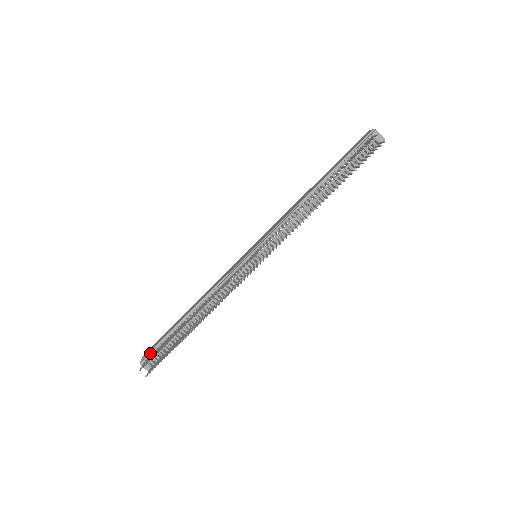
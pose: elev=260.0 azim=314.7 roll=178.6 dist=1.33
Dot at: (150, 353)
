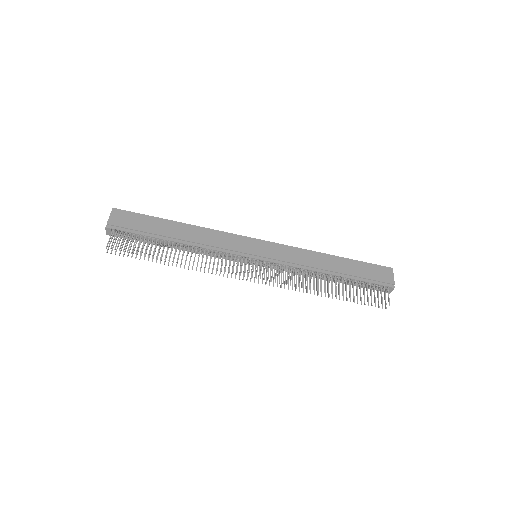
Dot at: (121, 230)
